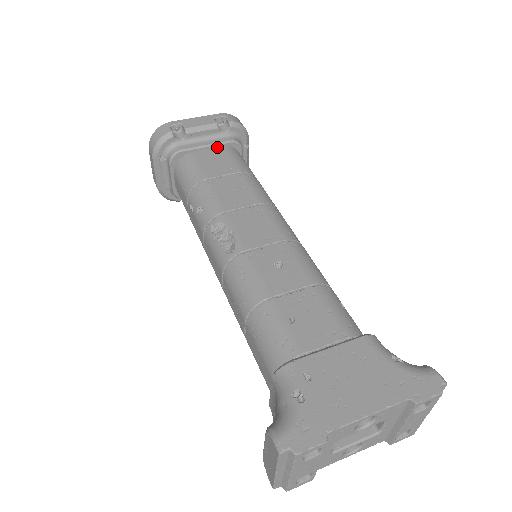
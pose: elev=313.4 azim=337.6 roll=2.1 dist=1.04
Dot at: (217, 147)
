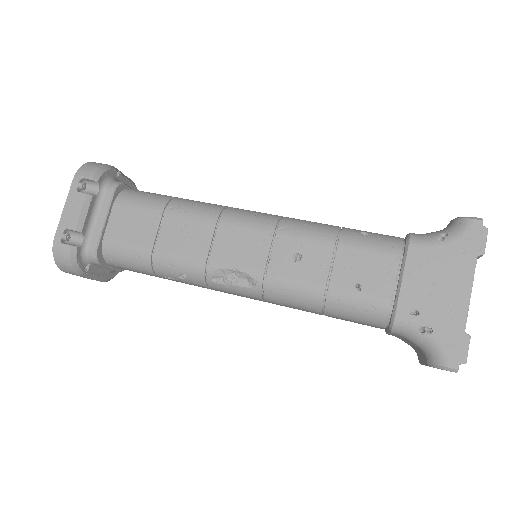
Dot at: (112, 210)
